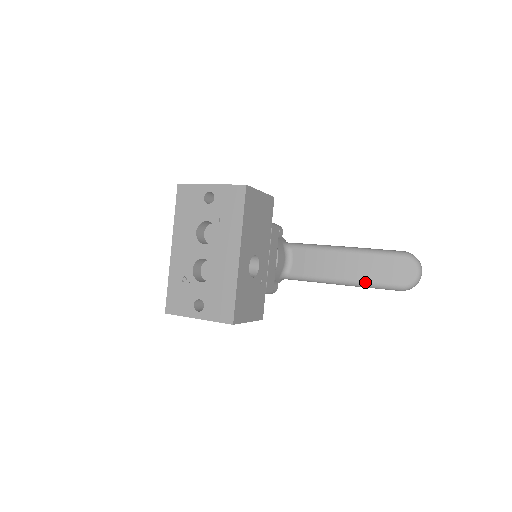
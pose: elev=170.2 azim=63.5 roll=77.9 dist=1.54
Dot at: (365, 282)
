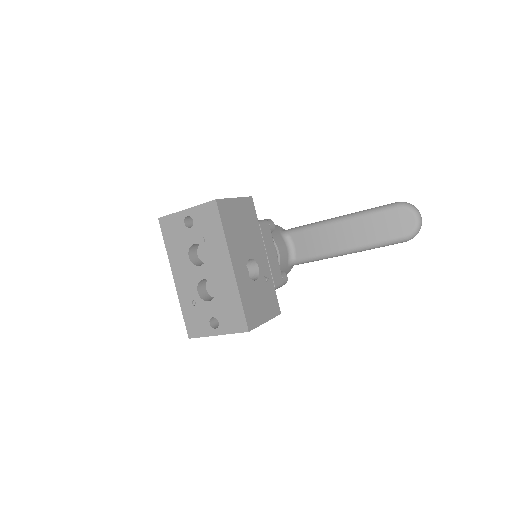
Dot at: (368, 245)
